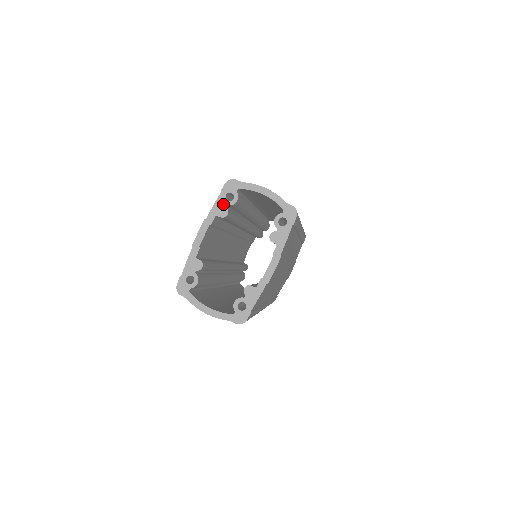
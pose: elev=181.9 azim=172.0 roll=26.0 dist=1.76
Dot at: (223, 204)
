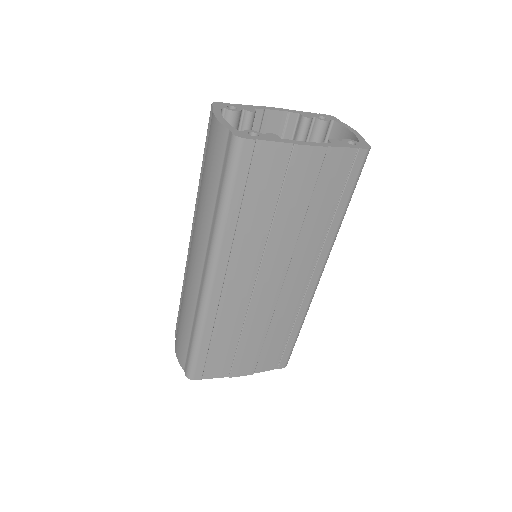
Dot at: (313, 115)
